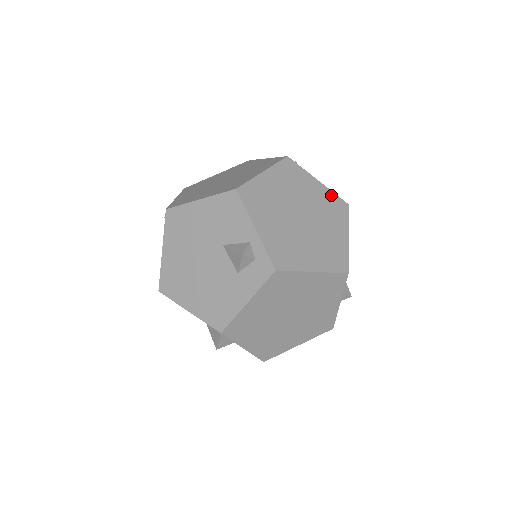
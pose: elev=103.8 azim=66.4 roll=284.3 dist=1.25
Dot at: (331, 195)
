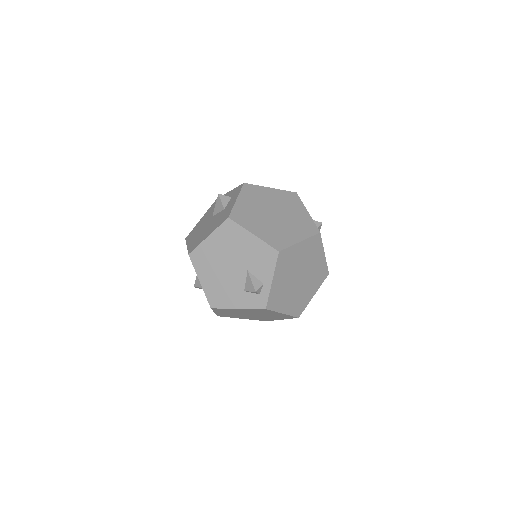
Dot at: (324, 265)
